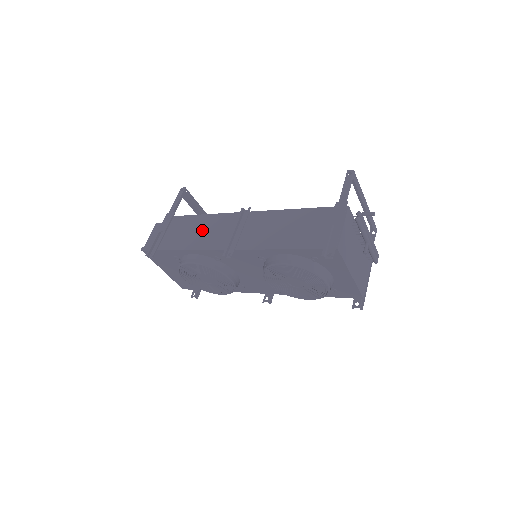
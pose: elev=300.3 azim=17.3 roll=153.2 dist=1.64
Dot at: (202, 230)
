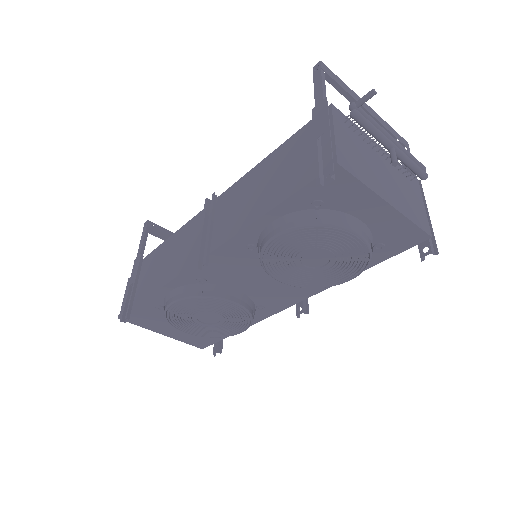
Dot at: (171, 255)
